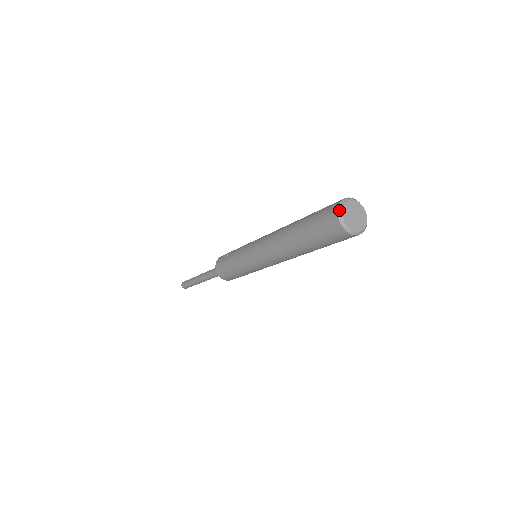
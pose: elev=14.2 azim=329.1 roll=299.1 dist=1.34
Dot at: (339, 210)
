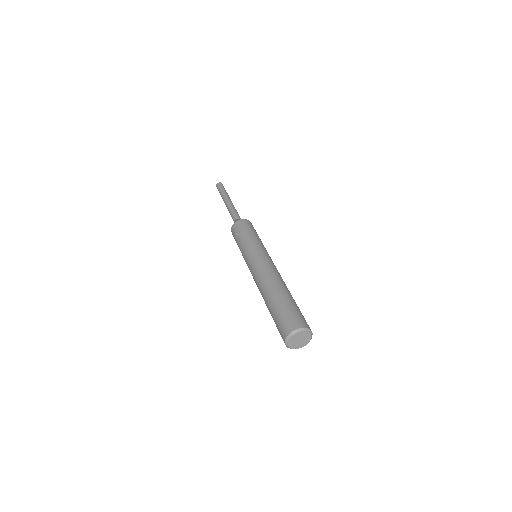
Dot at: (286, 339)
